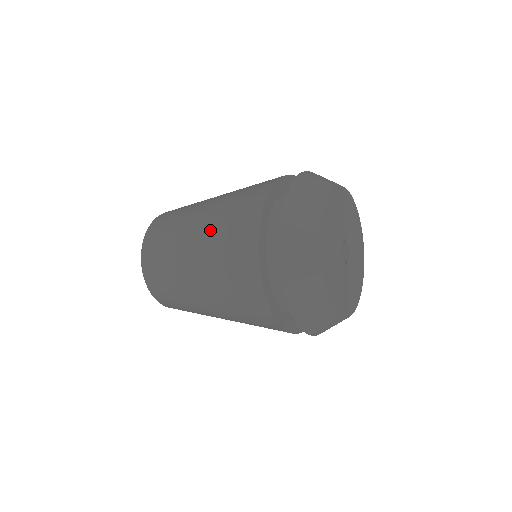
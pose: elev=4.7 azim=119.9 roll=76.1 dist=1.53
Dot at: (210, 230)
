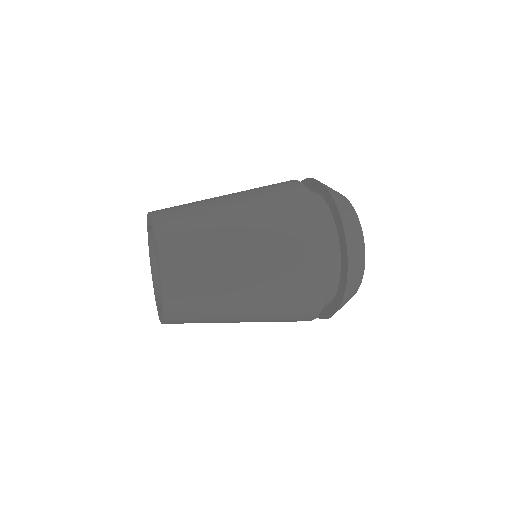
Dot at: (267, 248)
